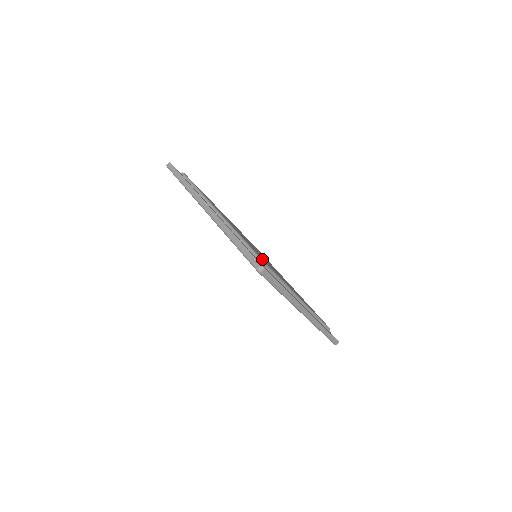
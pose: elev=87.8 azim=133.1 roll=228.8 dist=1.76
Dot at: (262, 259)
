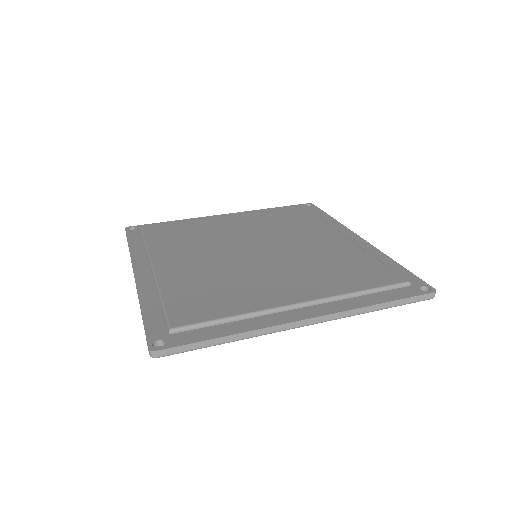
Dot at: (393, 280)
